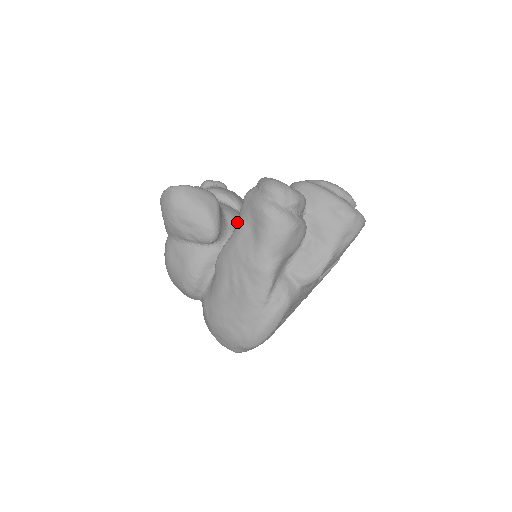
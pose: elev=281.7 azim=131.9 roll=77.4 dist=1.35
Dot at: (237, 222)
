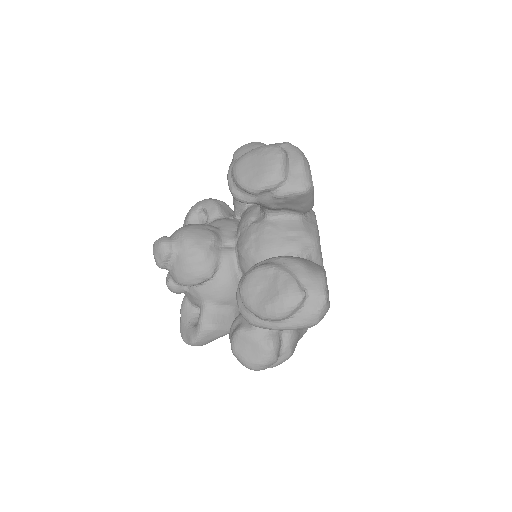
Dot at: occluded
